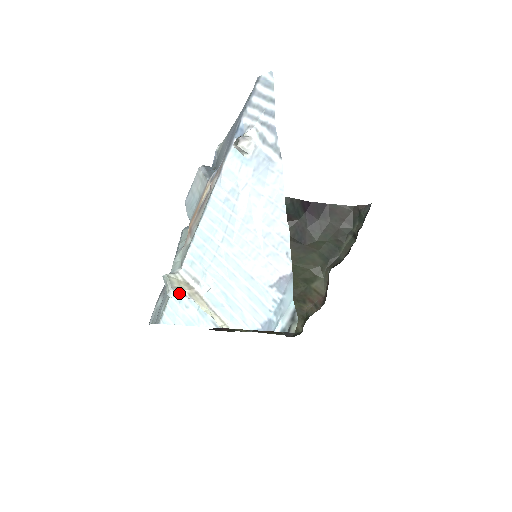
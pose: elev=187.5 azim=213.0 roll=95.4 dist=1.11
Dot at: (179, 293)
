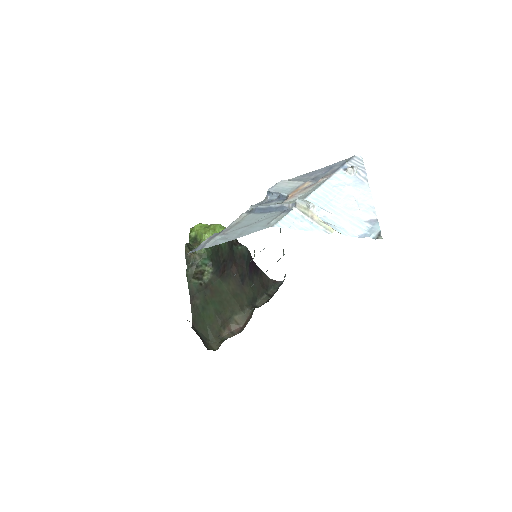
Dot at: (315, 207)
